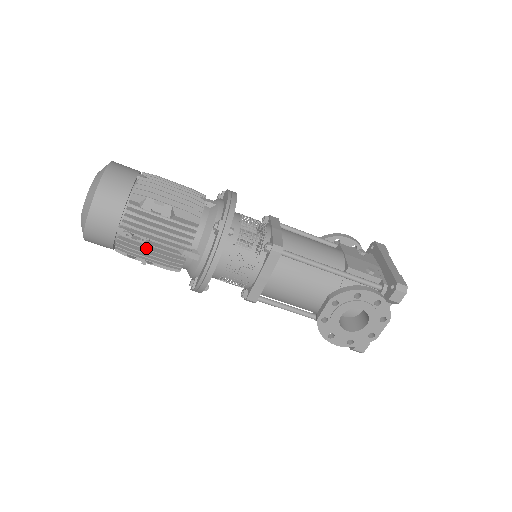
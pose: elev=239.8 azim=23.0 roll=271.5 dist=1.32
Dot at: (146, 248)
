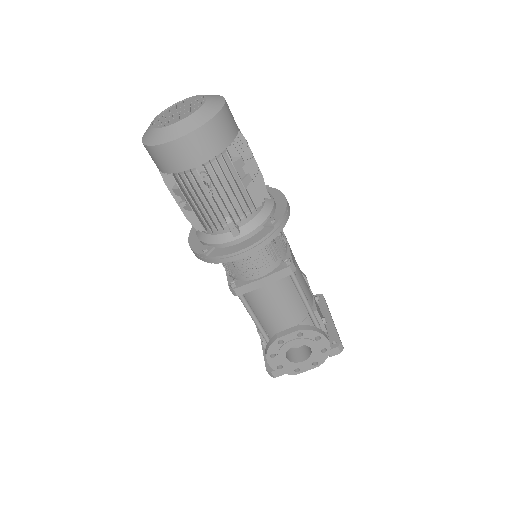
Dot at: (205, 198)
